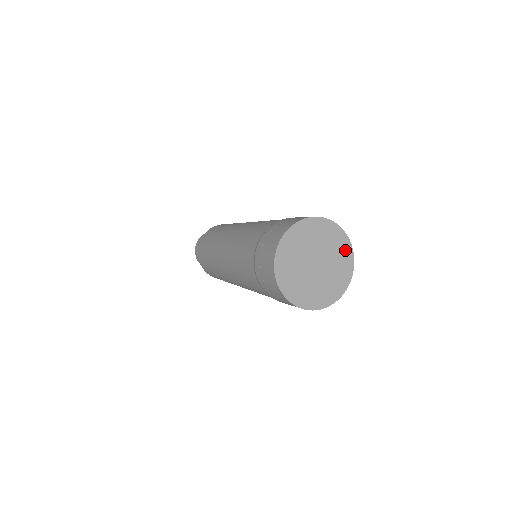
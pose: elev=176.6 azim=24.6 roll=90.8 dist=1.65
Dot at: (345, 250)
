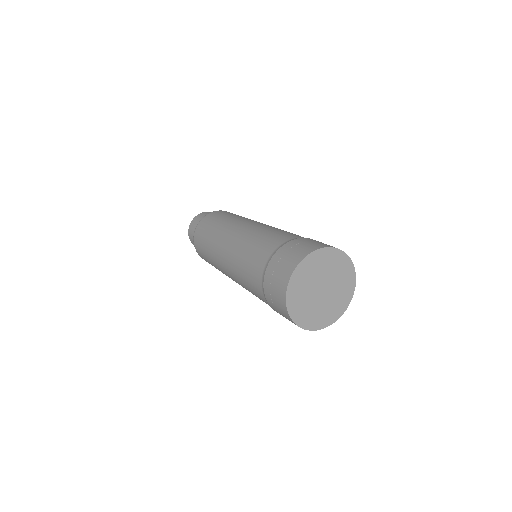
Dot at: (330, 256)
